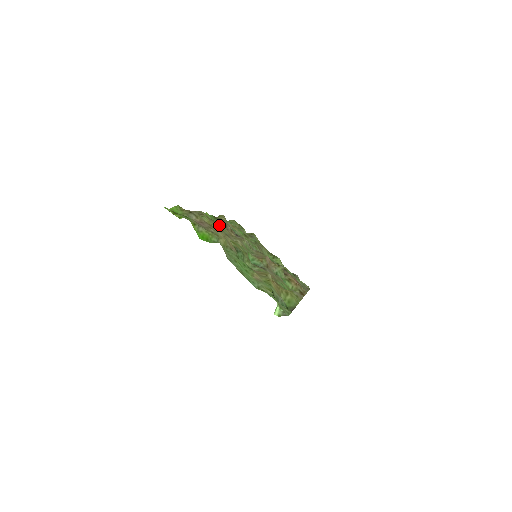
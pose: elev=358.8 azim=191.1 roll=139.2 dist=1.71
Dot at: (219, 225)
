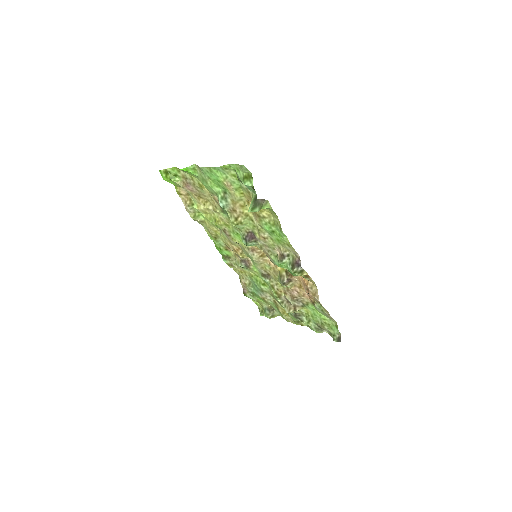
Dot at: (218, 232)
